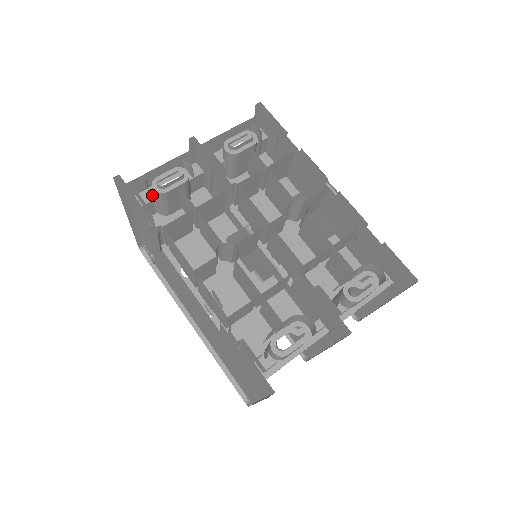
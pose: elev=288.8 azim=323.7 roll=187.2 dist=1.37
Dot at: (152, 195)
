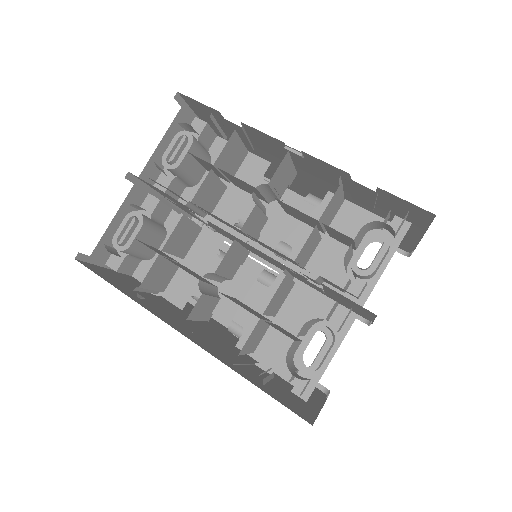
Dot at: occluded
